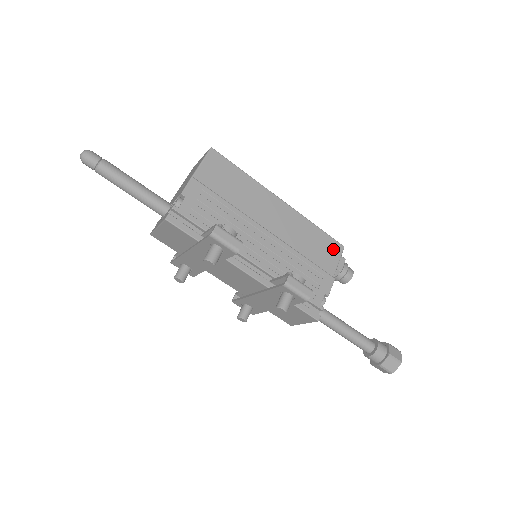
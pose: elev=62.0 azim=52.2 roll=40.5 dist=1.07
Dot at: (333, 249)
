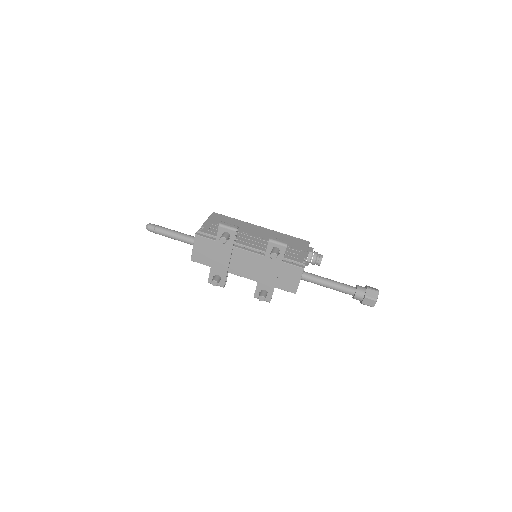
Dot at: (302, 242)
